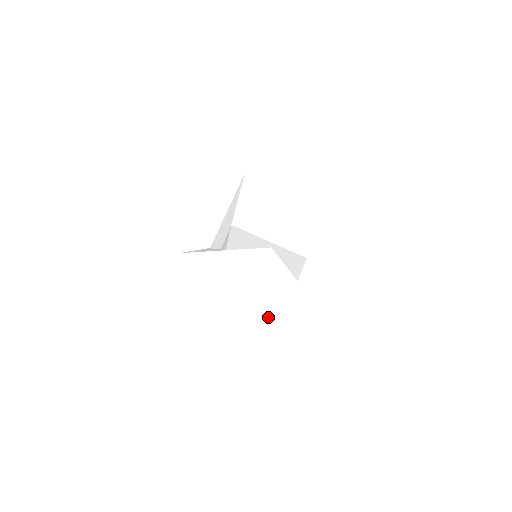
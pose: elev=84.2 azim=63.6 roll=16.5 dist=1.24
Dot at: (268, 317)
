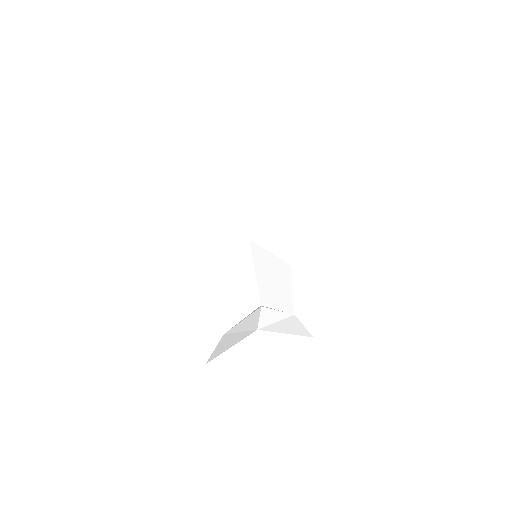
Dot at: (291, 360)
